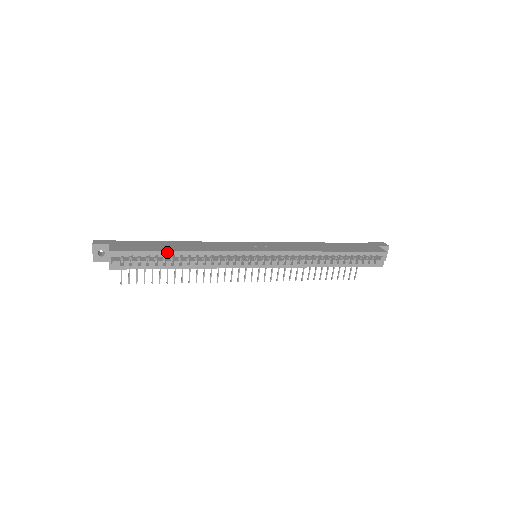
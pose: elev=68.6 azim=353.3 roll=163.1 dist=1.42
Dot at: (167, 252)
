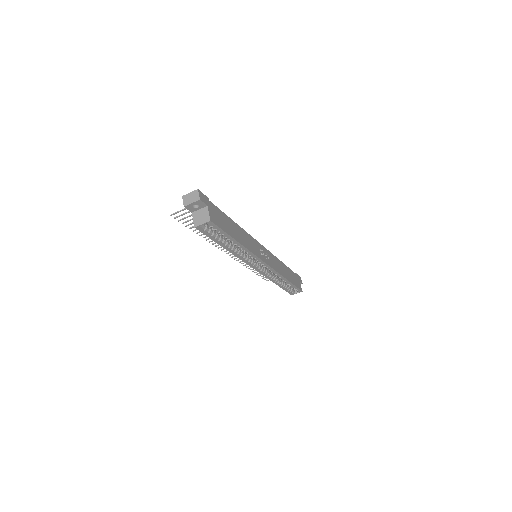
Dot at: (233, 239)
